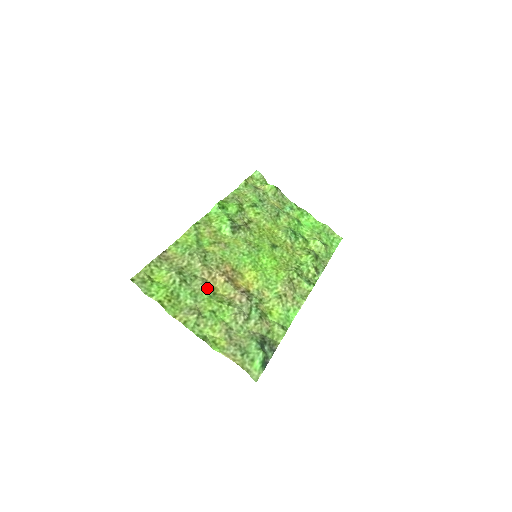
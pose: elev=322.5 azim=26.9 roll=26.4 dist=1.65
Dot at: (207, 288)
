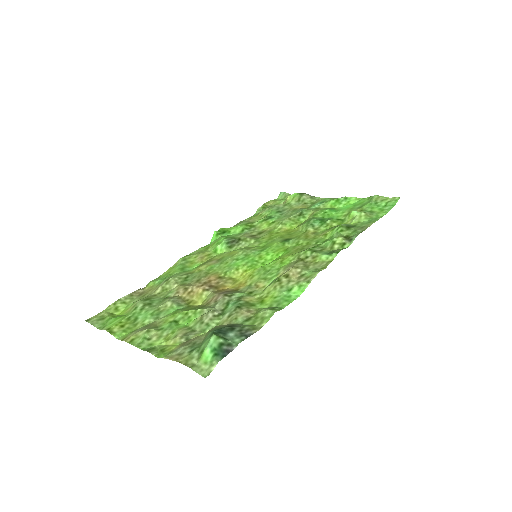
Dot at: (177, 303)
